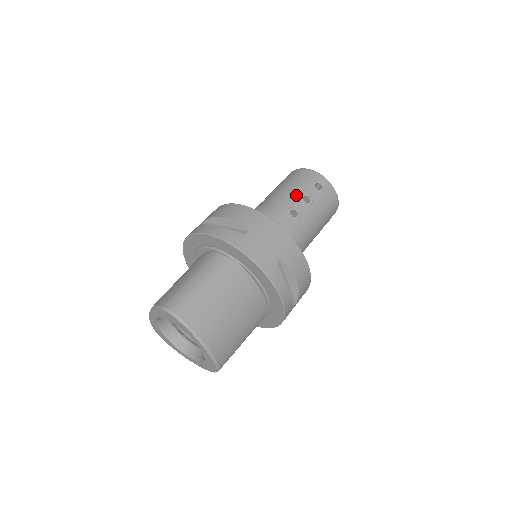
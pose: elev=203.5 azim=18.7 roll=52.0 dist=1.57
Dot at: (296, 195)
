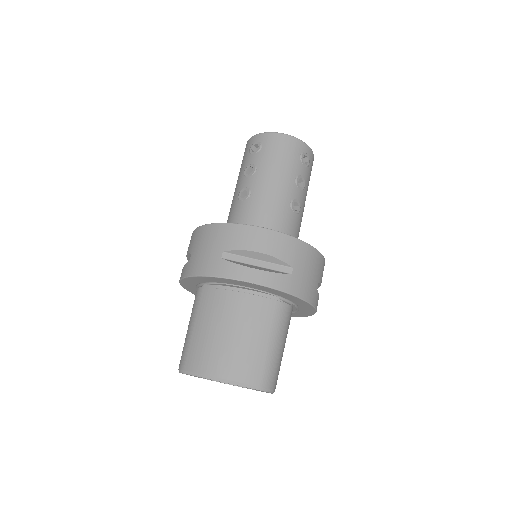
Dot at: (241, 177)
